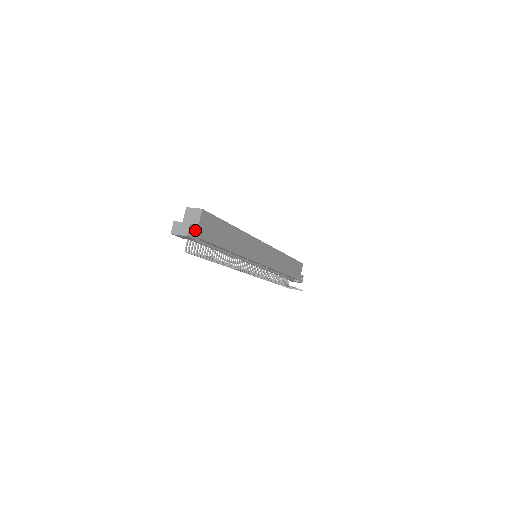
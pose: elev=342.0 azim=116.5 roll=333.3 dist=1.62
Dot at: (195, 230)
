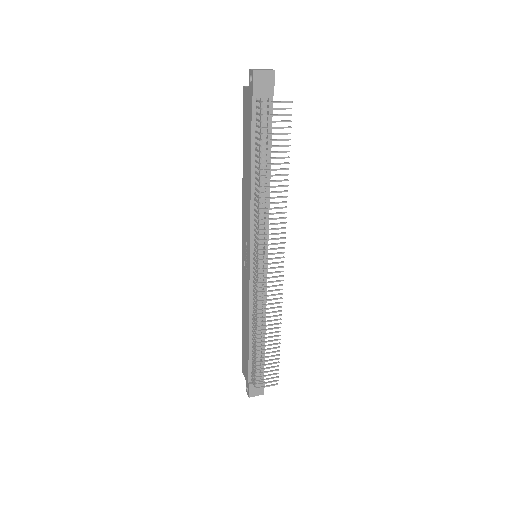
Dot at: occluded
